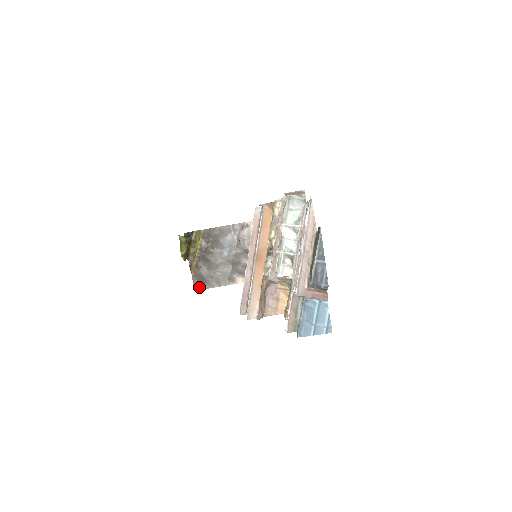
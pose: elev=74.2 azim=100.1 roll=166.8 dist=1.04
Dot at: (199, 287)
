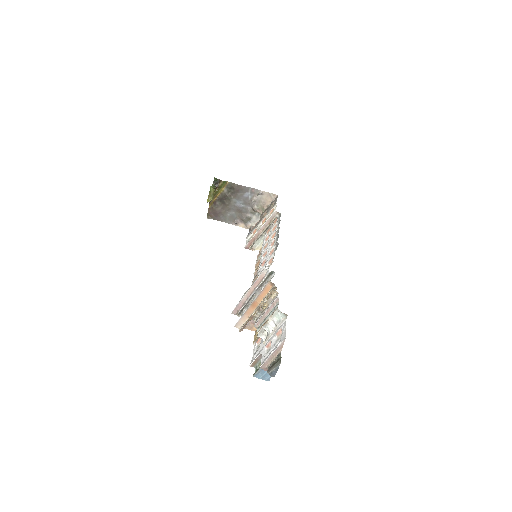
Dot at: (211, 217)
